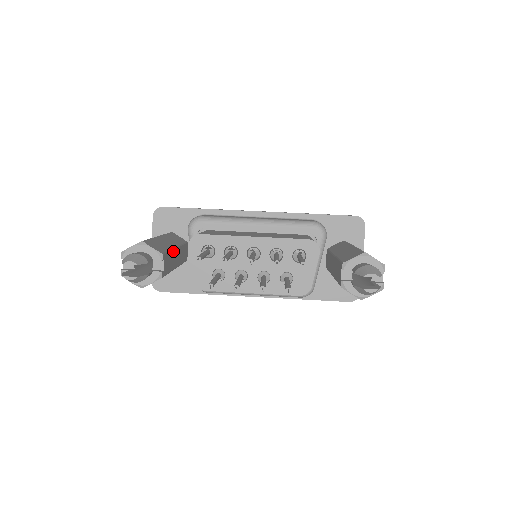
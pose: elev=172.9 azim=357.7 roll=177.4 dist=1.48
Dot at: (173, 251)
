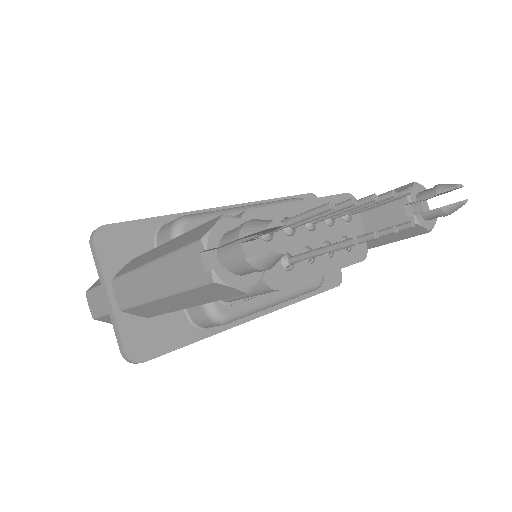
Dot at: occluded
